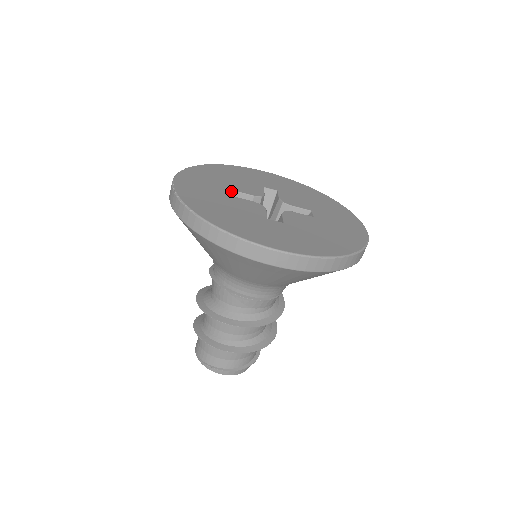
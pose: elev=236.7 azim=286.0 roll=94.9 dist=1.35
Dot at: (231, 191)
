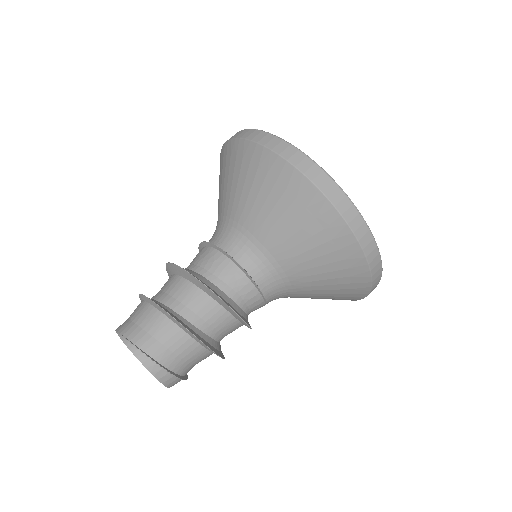
Dot at: occluded
